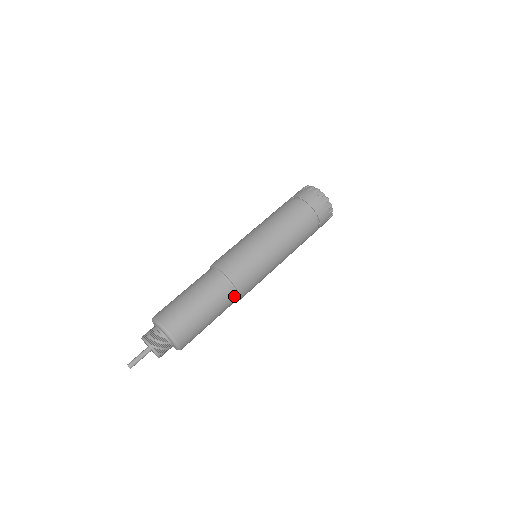
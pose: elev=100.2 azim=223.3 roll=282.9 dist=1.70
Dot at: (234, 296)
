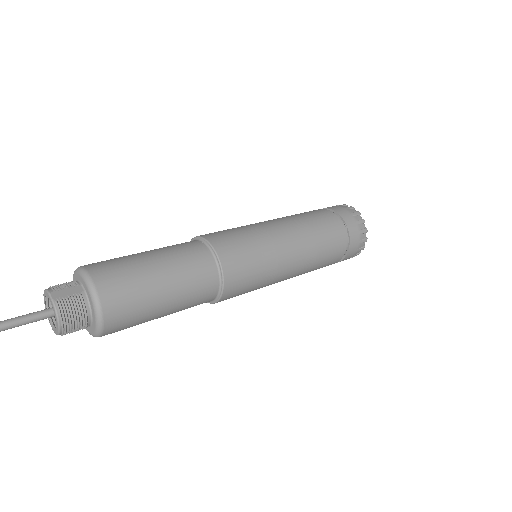
Dot at: occluded
